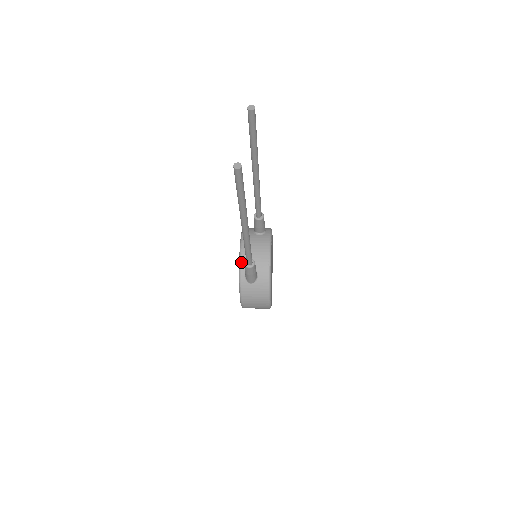
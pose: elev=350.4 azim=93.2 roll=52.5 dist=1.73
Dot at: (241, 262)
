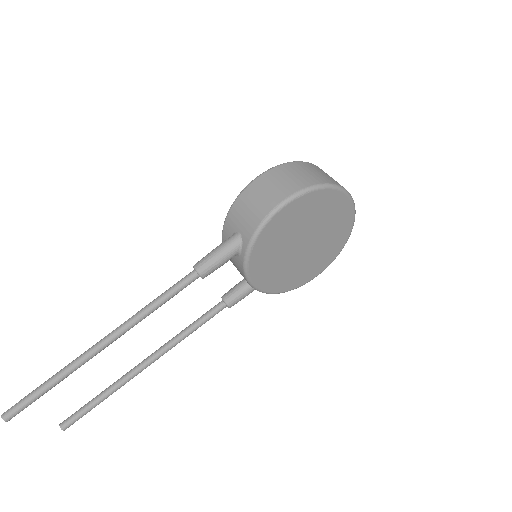
Dot at: occluded
